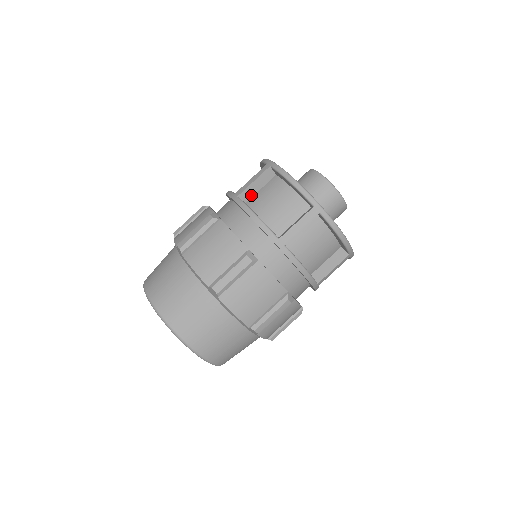
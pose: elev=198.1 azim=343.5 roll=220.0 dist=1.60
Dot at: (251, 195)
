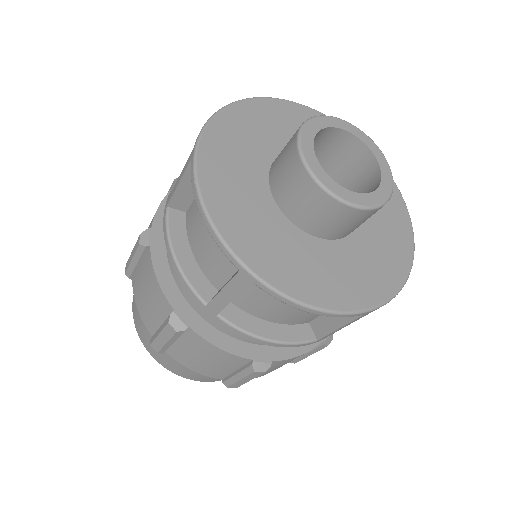
Dot at: (188, 201)
